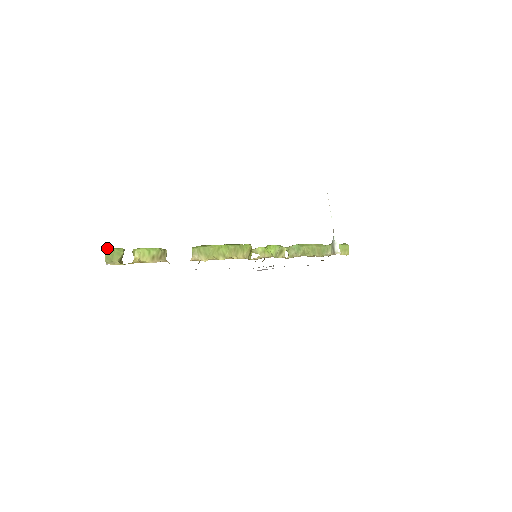
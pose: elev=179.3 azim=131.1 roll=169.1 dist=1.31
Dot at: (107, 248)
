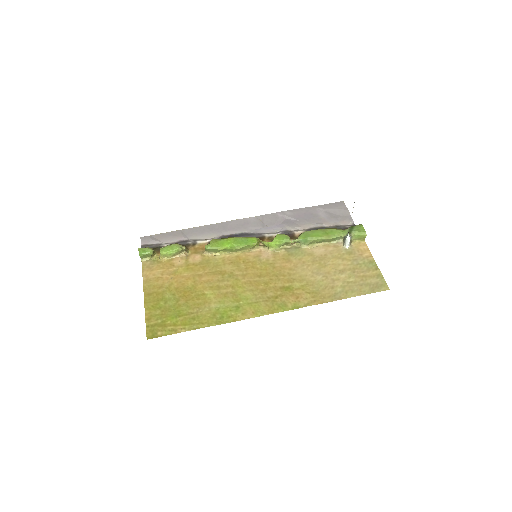
Dot at: (140, 254)
